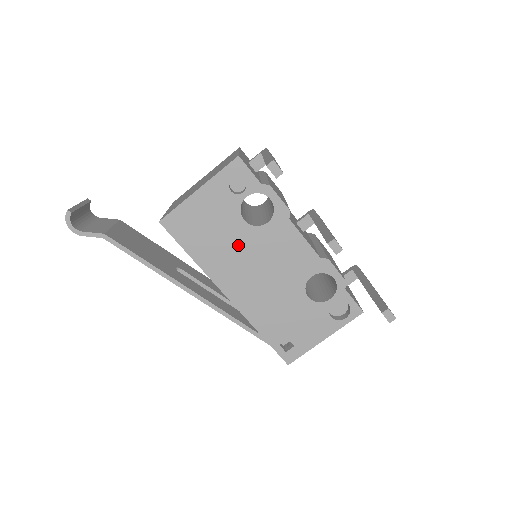
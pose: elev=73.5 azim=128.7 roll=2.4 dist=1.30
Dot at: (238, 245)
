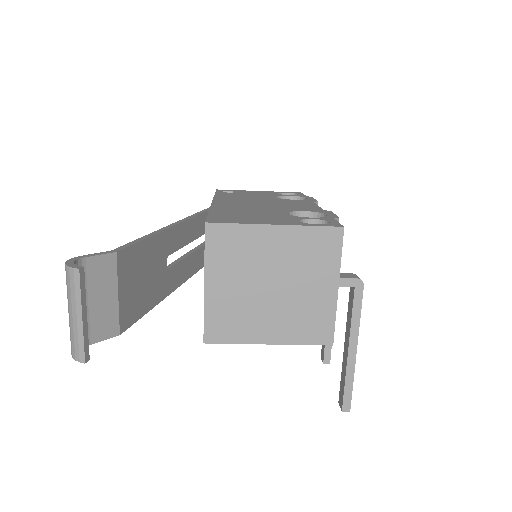
Dot at: occluded
